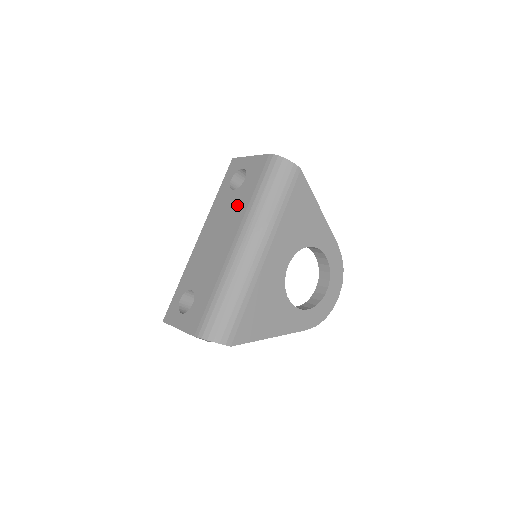
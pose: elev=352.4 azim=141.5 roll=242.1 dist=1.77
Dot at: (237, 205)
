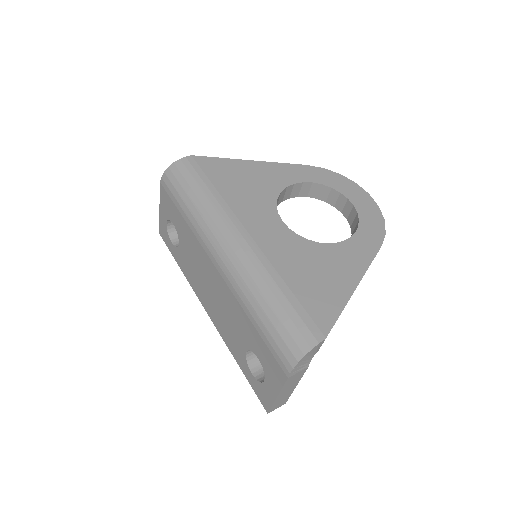
Dot at: (189, 245)
